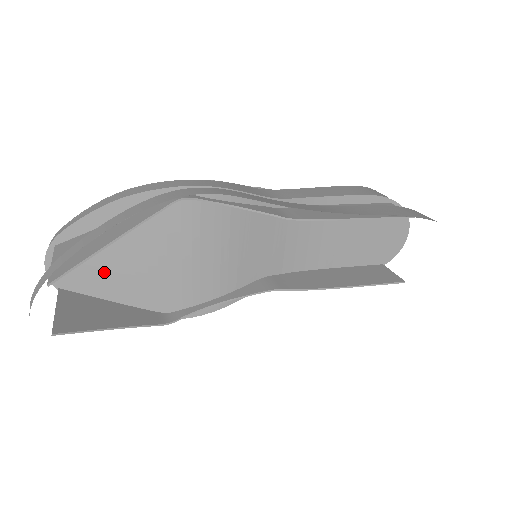
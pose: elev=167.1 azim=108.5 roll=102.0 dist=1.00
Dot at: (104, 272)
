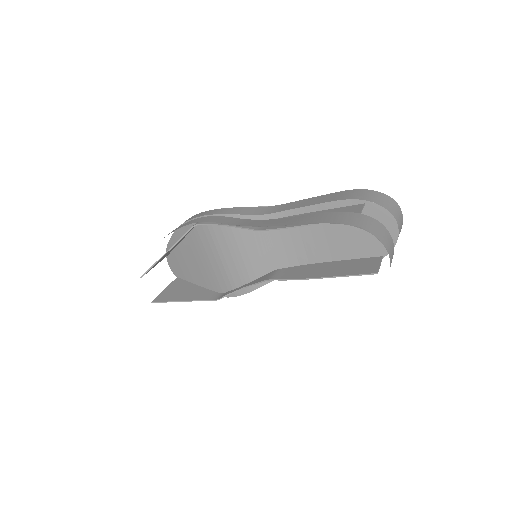
Dot at: (189, 268)
